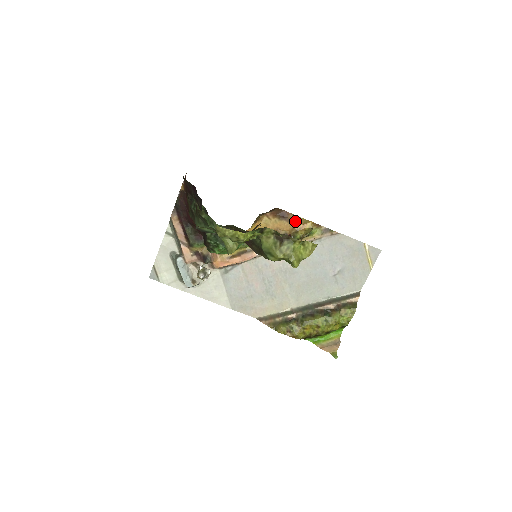
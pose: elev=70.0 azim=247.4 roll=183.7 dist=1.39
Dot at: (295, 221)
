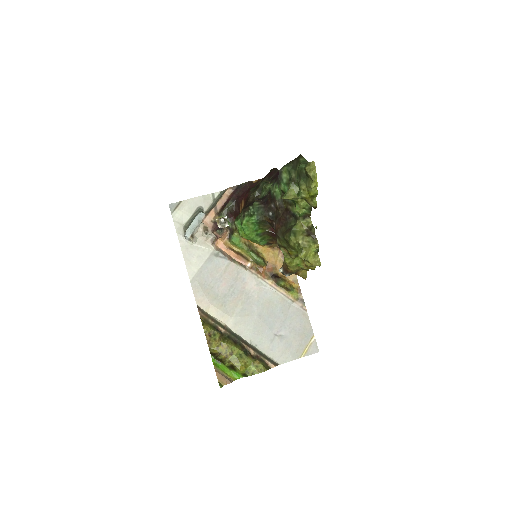
Dot at: occluded
